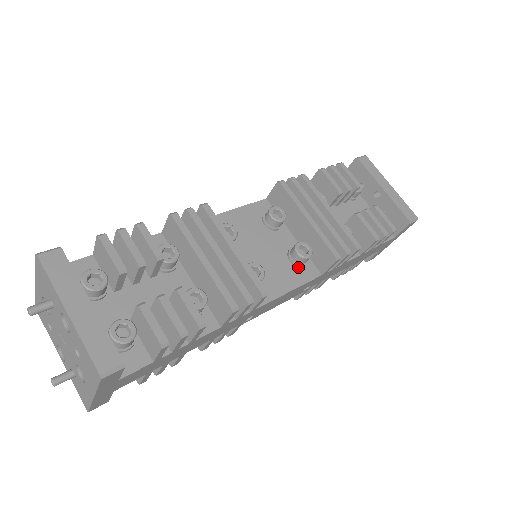
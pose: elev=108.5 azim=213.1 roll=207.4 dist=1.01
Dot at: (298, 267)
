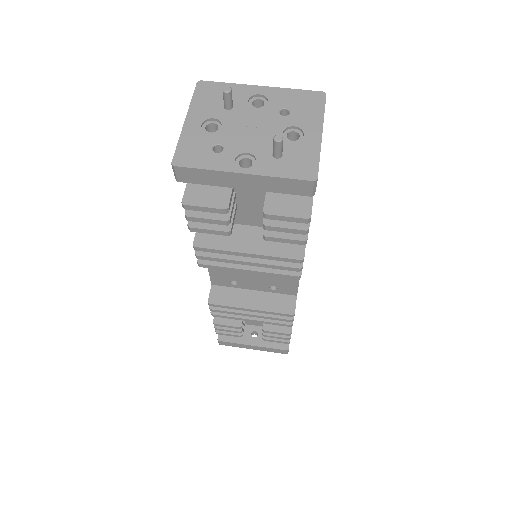
Dot at: occluded
